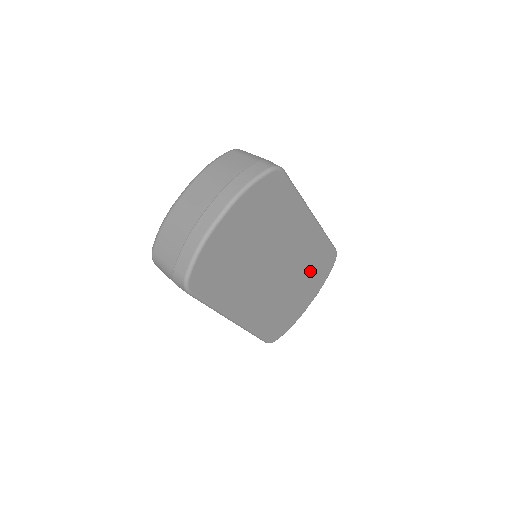
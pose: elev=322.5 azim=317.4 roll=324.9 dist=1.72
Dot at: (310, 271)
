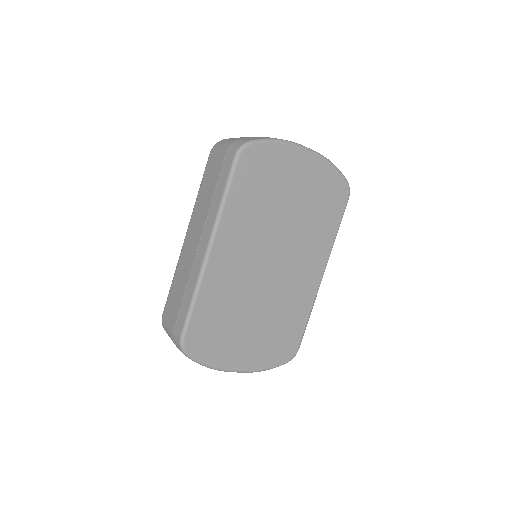
Dot at: (274, 327)
